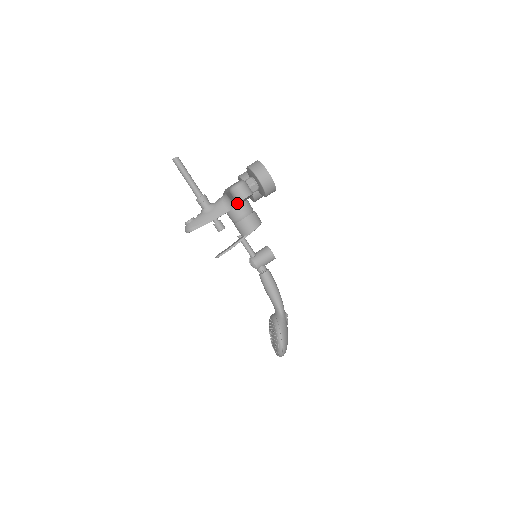
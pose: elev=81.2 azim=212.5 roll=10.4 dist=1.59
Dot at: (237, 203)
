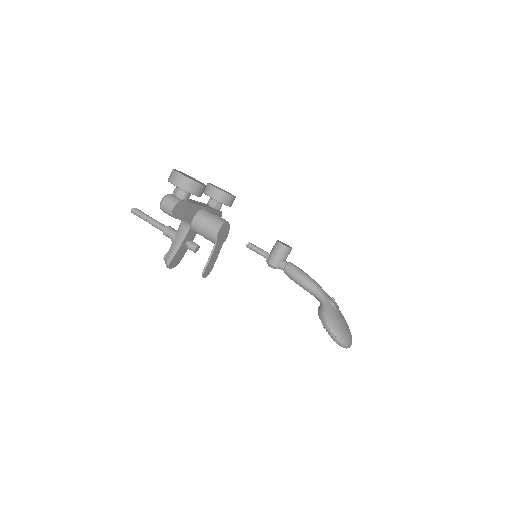
Dot at: occluded
